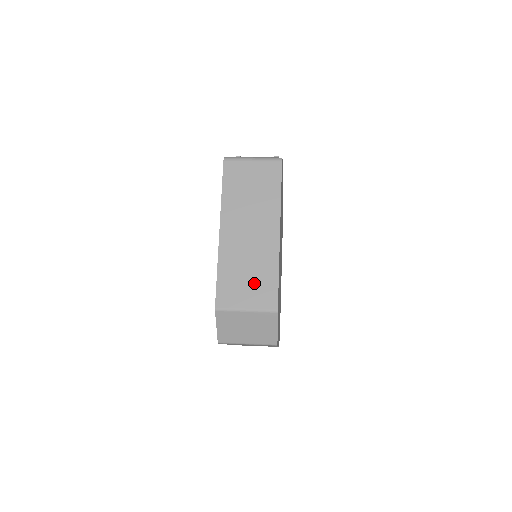
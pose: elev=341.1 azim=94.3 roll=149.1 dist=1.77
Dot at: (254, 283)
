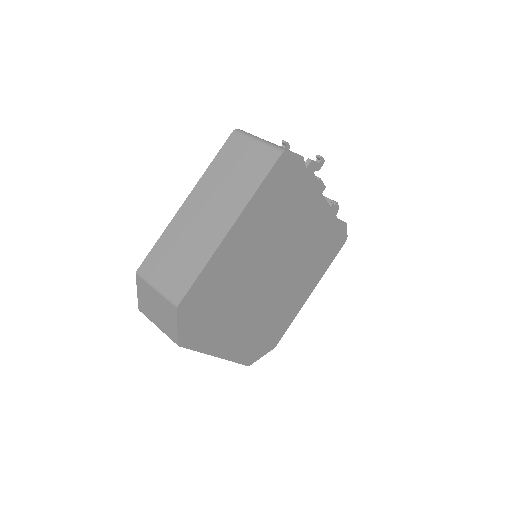
Dot at: (178, 266)
